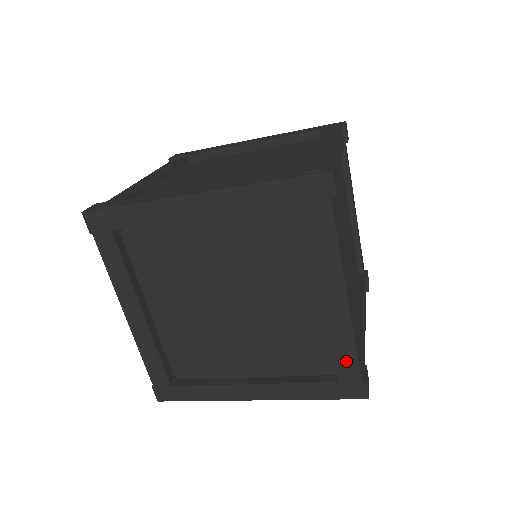
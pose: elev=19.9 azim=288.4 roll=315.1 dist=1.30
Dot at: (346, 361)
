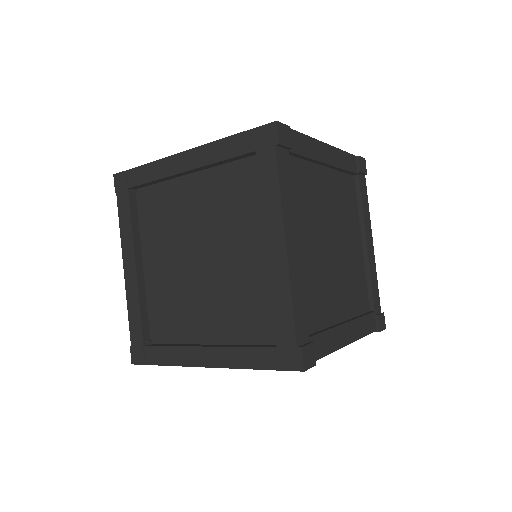
Dot at: (283, 320)
